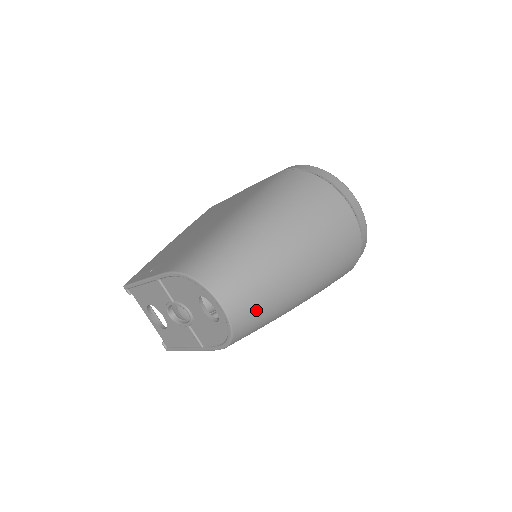
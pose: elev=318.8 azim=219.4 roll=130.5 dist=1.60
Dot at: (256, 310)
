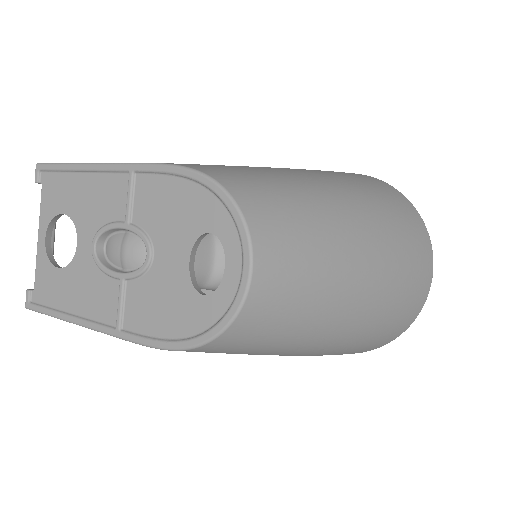
Dot at: (284, 315)
